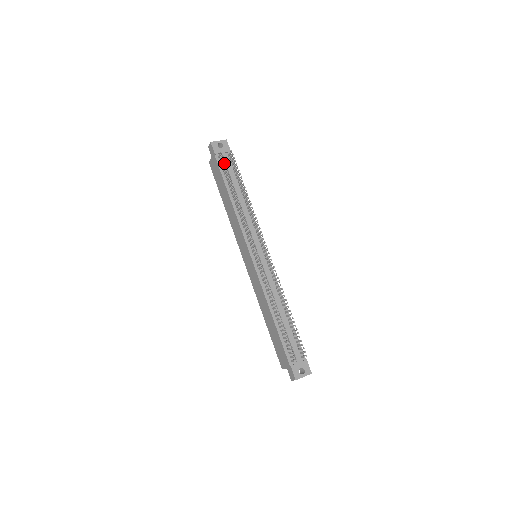
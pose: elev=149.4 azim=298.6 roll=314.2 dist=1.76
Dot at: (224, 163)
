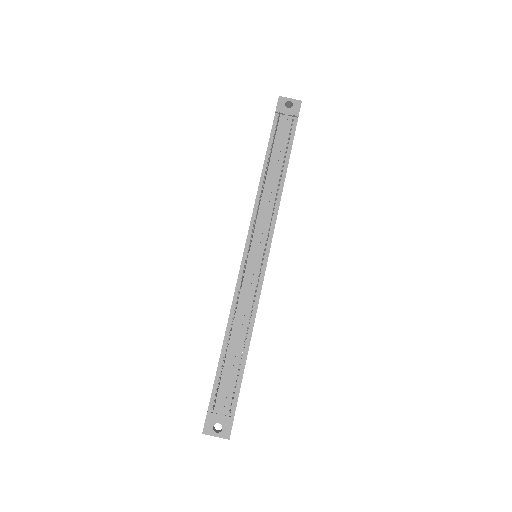
Dot at: (281, 127)
